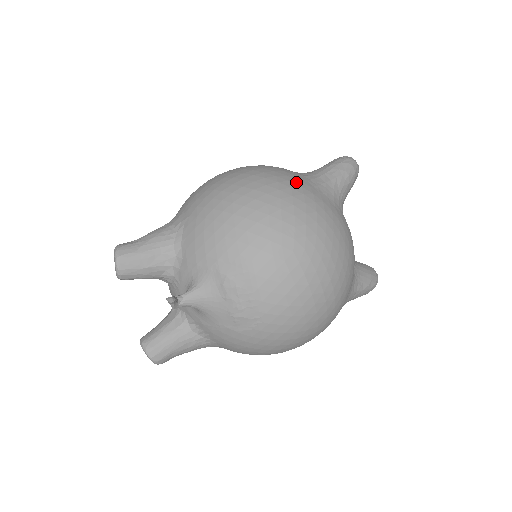
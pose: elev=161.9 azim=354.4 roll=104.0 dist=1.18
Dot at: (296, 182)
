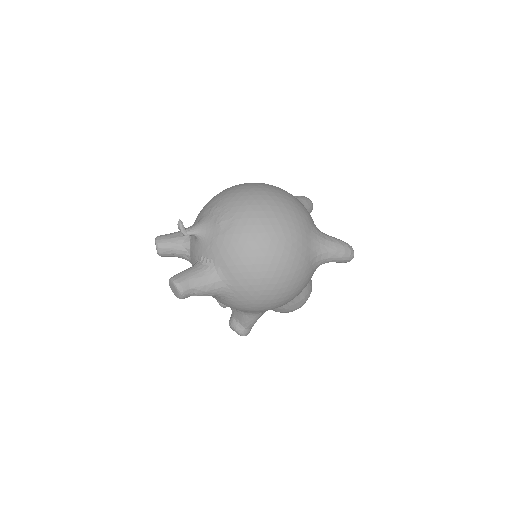
Dot at: occluded
